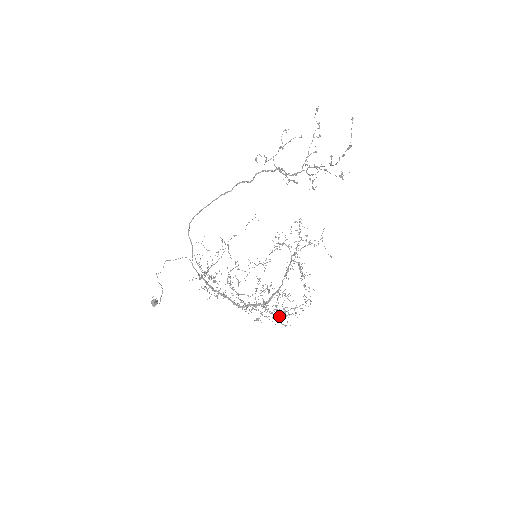
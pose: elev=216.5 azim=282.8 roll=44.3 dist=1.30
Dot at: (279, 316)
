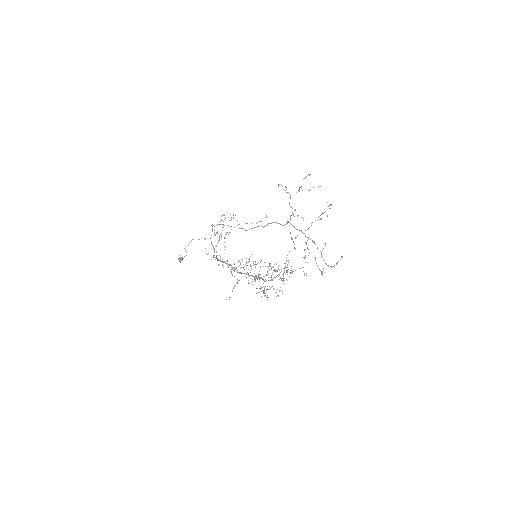
Dot at: occluded
